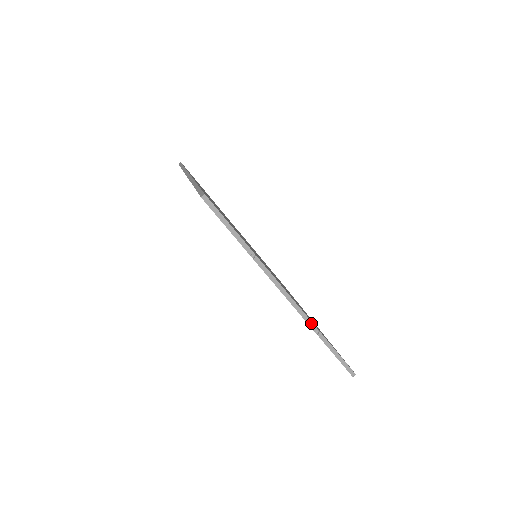
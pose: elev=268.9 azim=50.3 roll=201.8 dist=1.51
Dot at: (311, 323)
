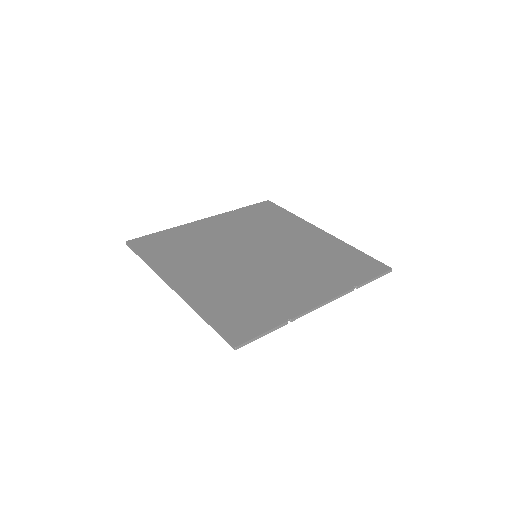
Dot at: (348, 291)
